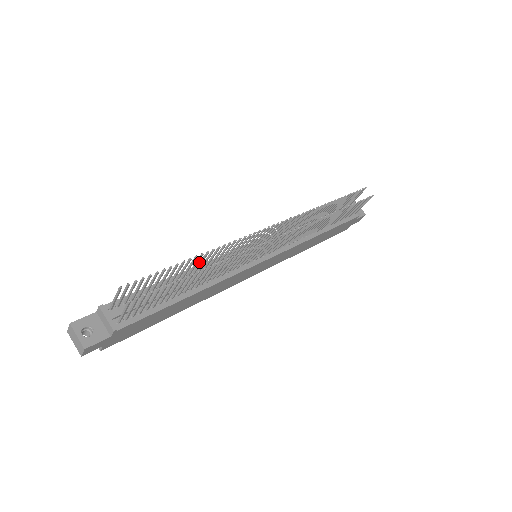
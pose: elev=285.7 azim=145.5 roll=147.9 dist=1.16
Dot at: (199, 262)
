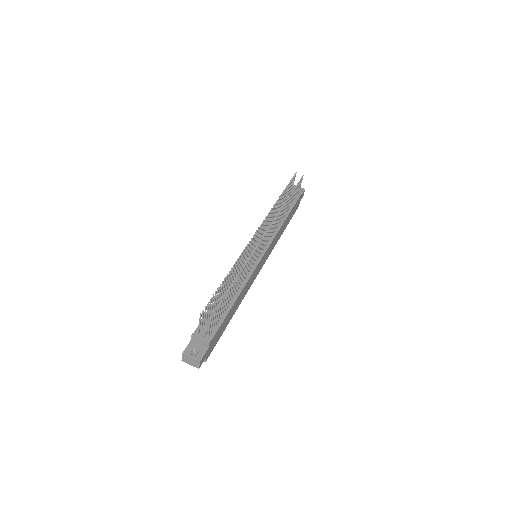
Dot at: (229, 278)
